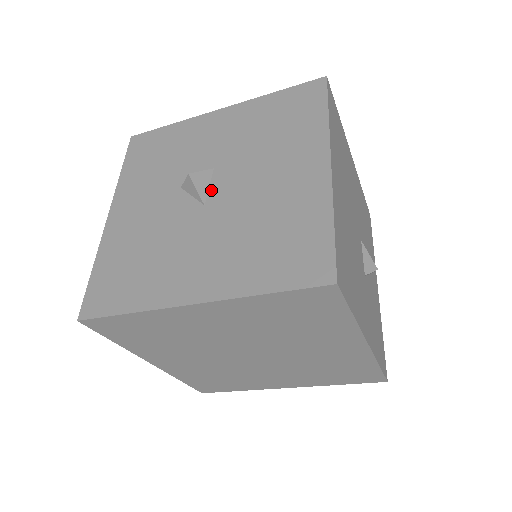
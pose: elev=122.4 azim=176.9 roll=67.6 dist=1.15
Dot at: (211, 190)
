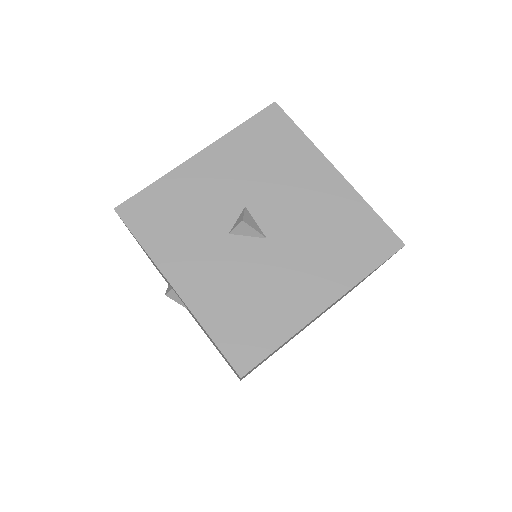
Dot at: (261, 225)
